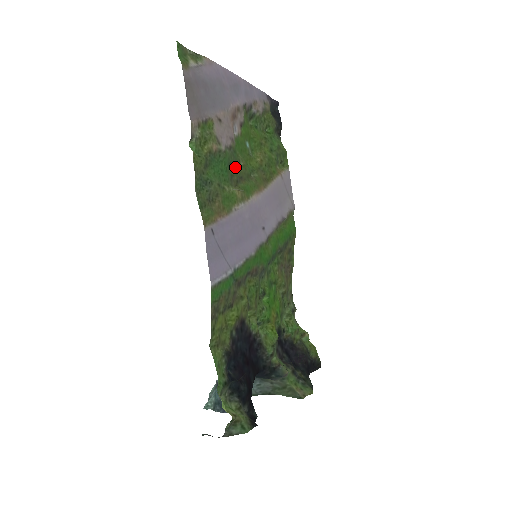
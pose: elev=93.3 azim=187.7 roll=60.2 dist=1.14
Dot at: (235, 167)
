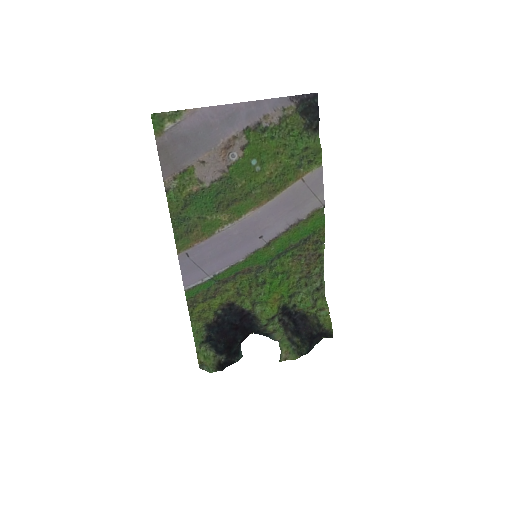
Dot at: (227, 193)
